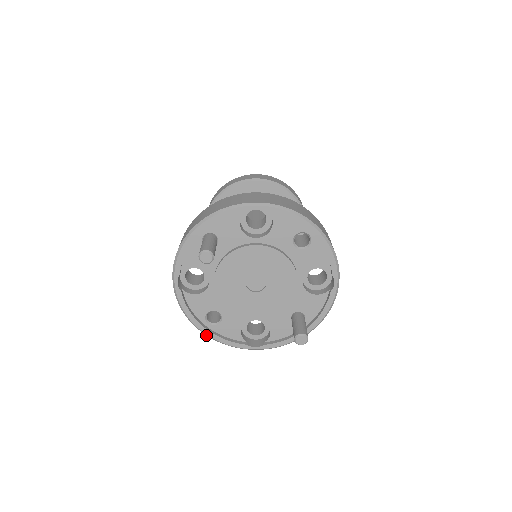
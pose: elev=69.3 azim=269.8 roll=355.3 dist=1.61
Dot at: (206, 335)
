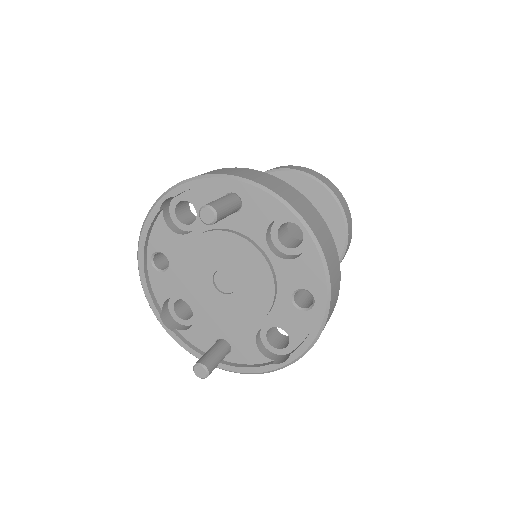
Dot at: (138, 266)
